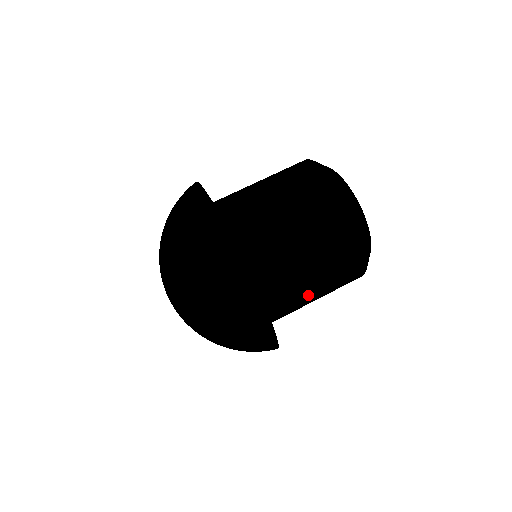
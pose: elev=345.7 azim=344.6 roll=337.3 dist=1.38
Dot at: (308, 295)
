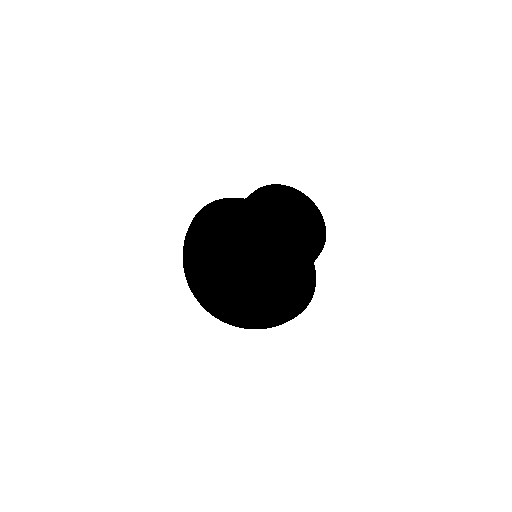
Dot at: occluded
